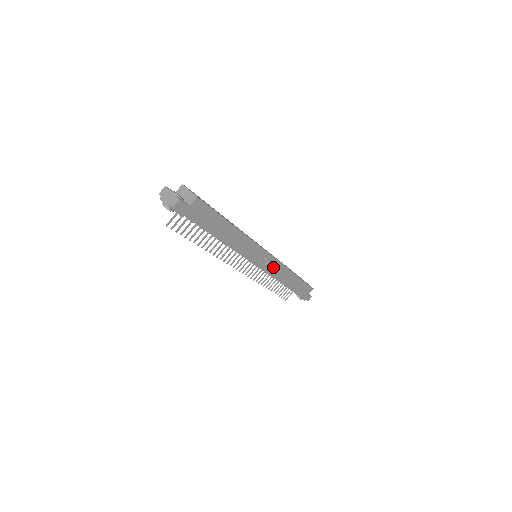
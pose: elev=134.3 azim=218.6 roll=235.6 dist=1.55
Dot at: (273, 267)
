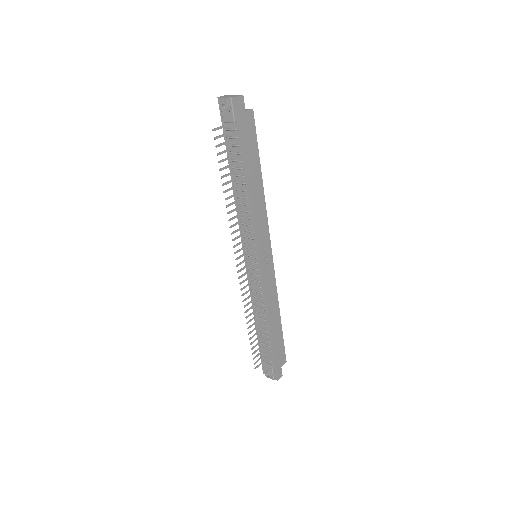
Dot at: (269, 278)
